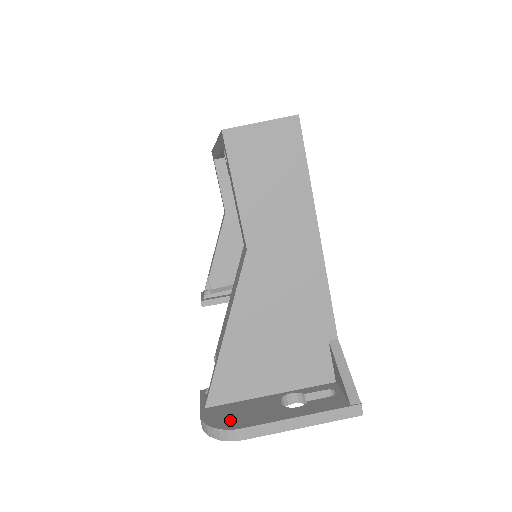
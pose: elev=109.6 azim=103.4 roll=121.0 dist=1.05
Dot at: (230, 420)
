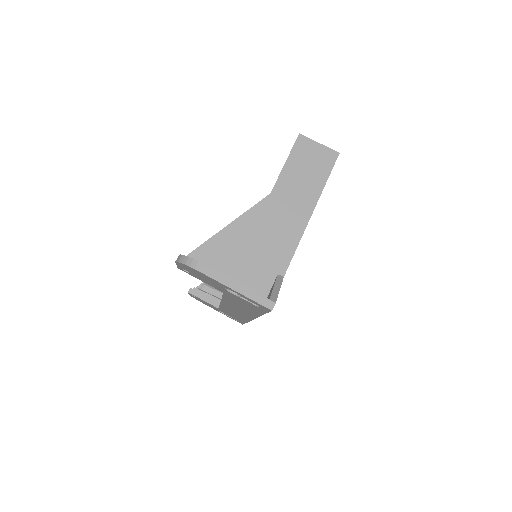
Dot at: occluded
